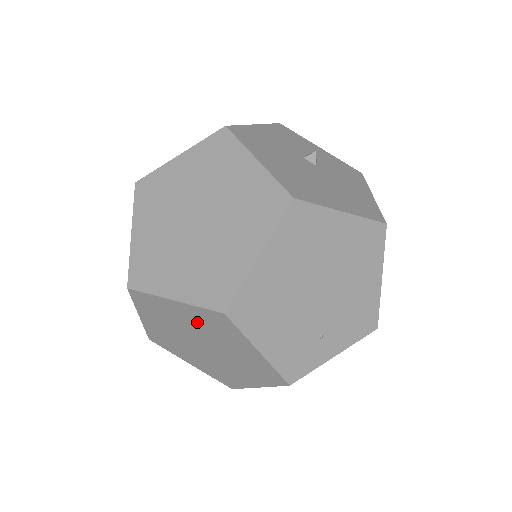
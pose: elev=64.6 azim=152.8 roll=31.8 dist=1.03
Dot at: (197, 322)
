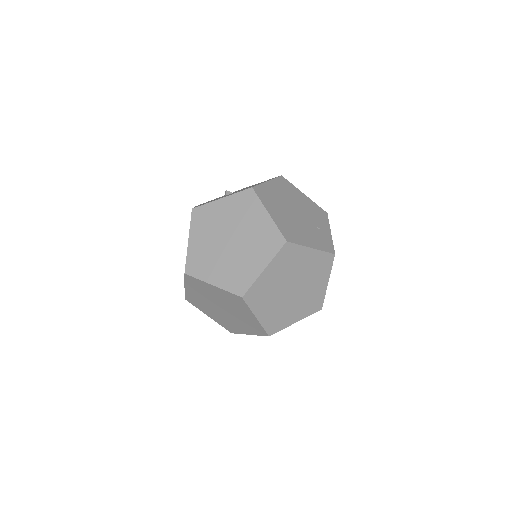
Dot at: (281, 270)
